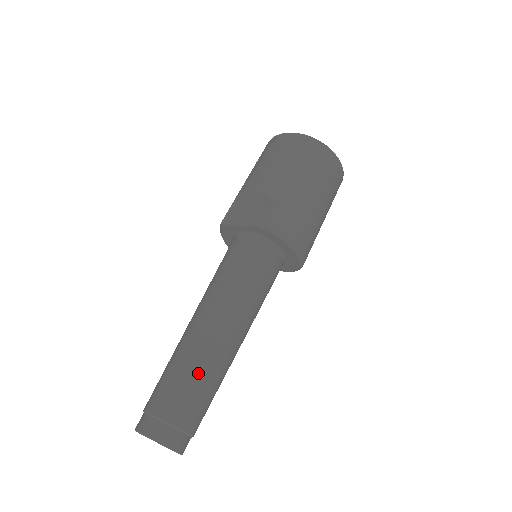
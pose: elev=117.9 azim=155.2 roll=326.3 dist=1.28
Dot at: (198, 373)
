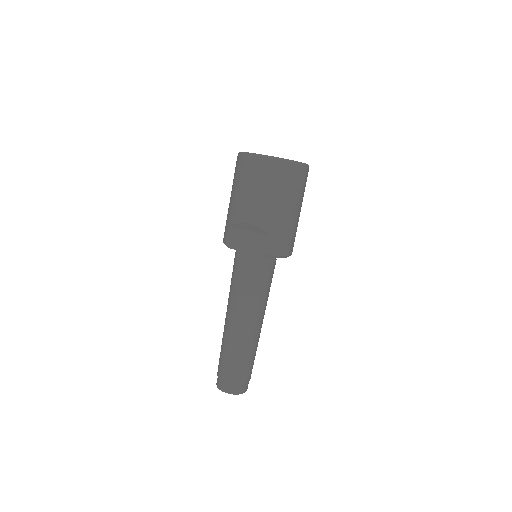
Dot at: (247, 355)
